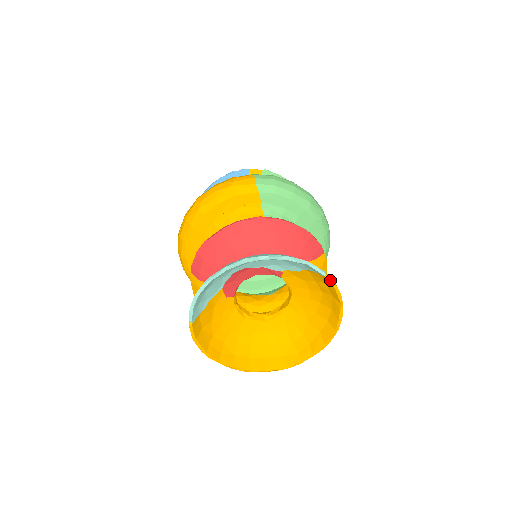
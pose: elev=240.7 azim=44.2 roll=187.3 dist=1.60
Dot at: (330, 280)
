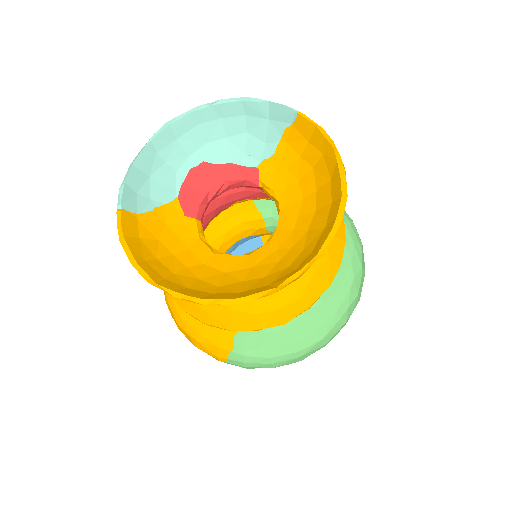
Dot at: (306, 118)
